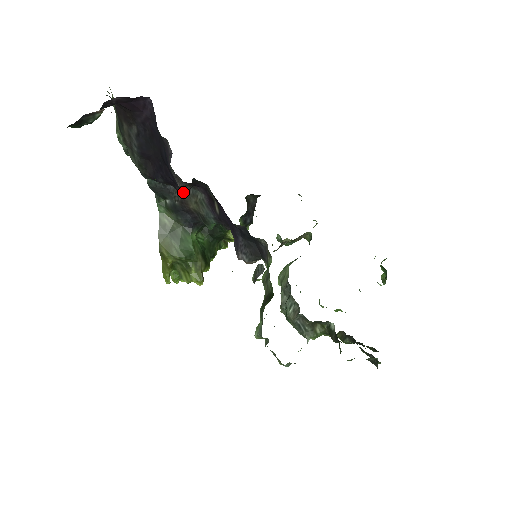
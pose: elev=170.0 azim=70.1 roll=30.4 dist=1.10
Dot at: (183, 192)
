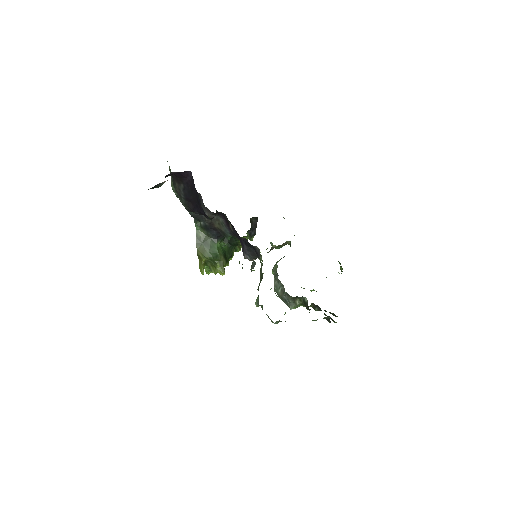
Dot at: occluded
